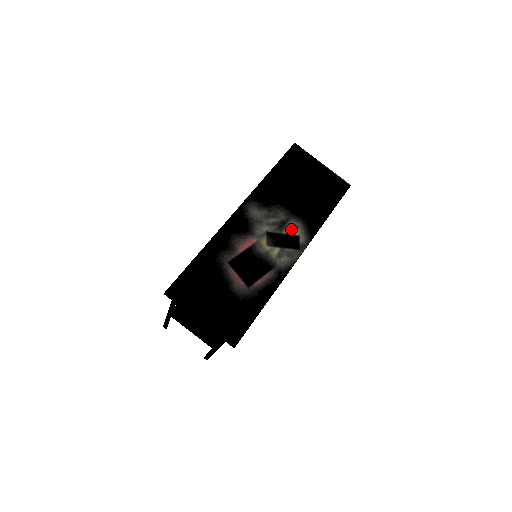
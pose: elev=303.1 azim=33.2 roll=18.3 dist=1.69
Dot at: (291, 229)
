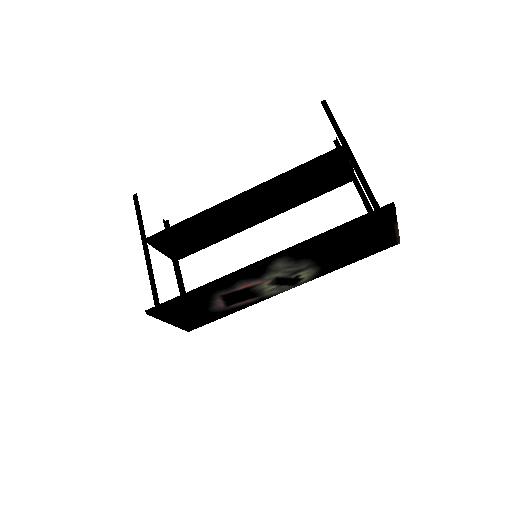
Dot at: (302, 274)
